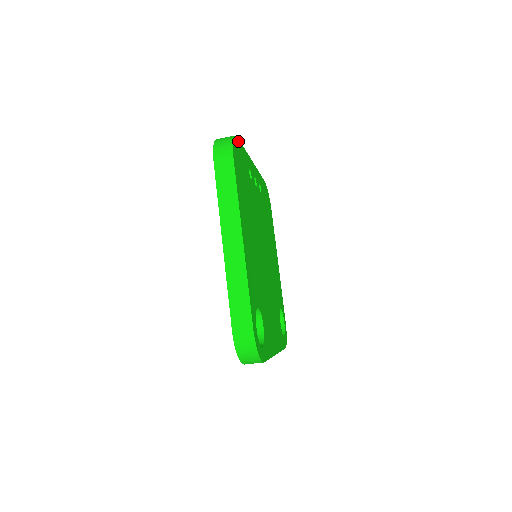
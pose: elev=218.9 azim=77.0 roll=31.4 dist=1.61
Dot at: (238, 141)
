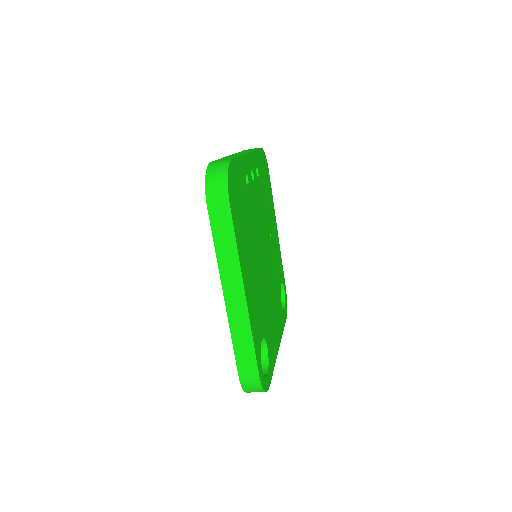
Dot at: (232, 163)
